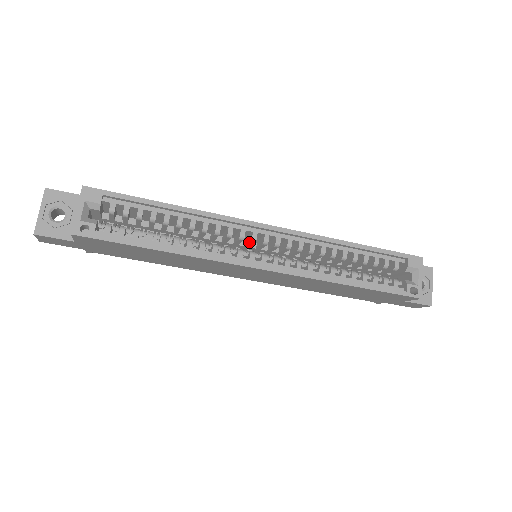
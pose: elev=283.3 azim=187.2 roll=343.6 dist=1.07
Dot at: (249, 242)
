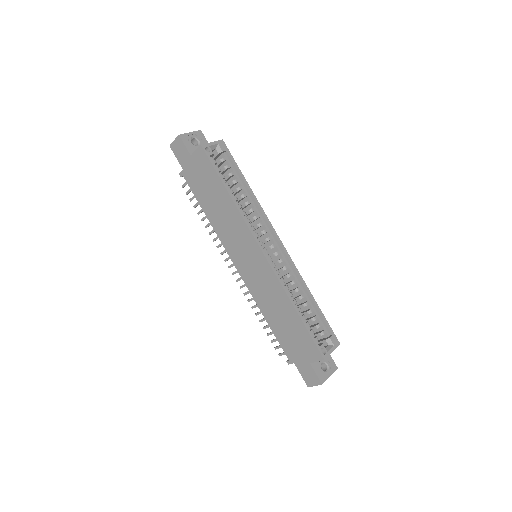
Dot at: (263, 240)
